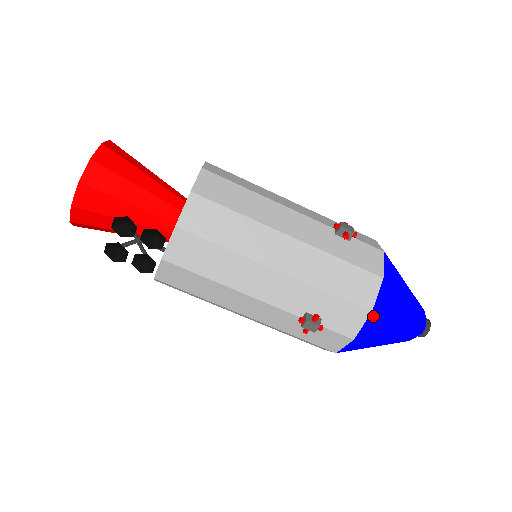
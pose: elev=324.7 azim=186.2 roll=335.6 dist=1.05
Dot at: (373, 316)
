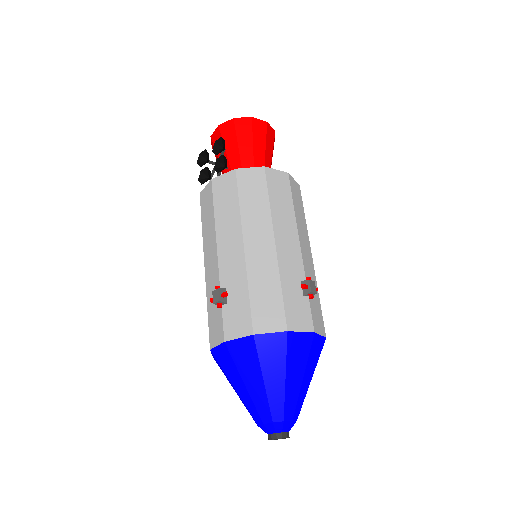
Dot at: (251, 341)
